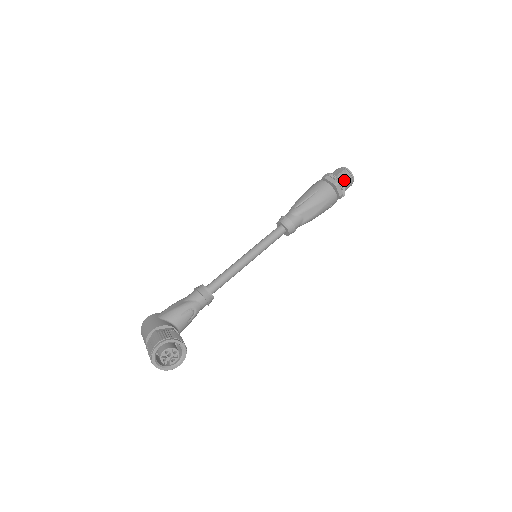
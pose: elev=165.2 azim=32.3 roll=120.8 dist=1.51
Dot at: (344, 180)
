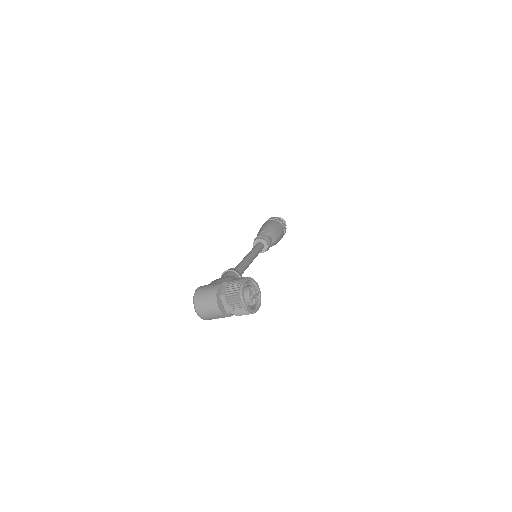
Dot at: occluded
